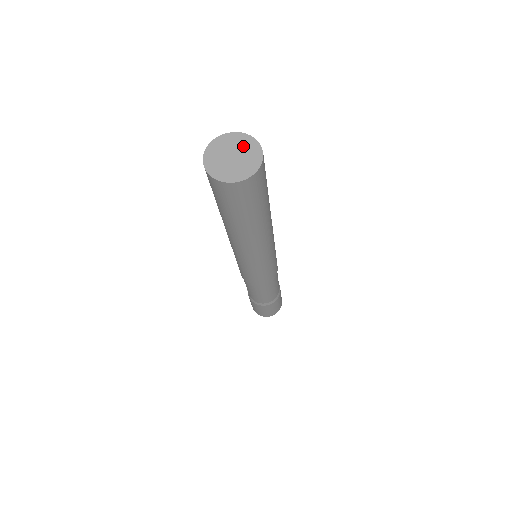
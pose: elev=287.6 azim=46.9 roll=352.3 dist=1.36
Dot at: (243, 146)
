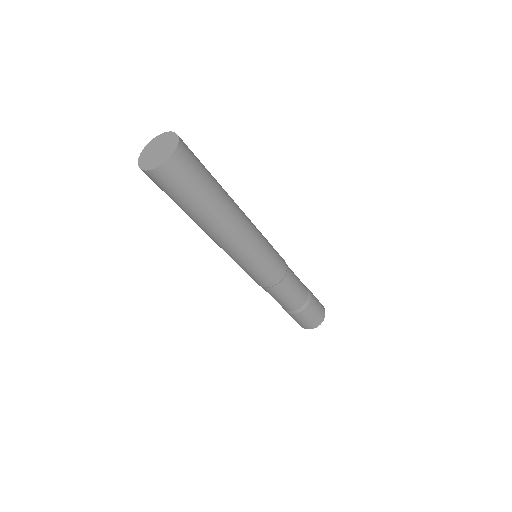
Dot at: (168, 142)
